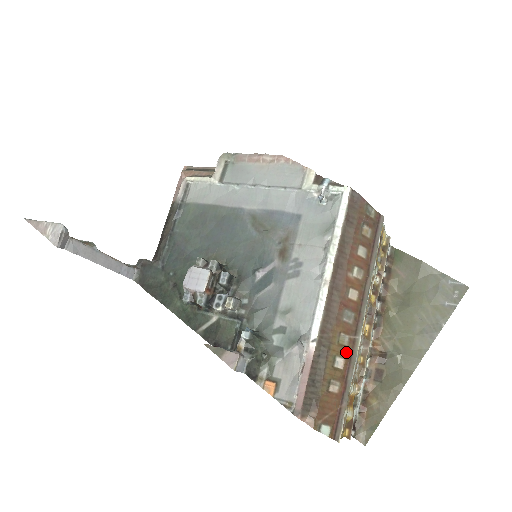
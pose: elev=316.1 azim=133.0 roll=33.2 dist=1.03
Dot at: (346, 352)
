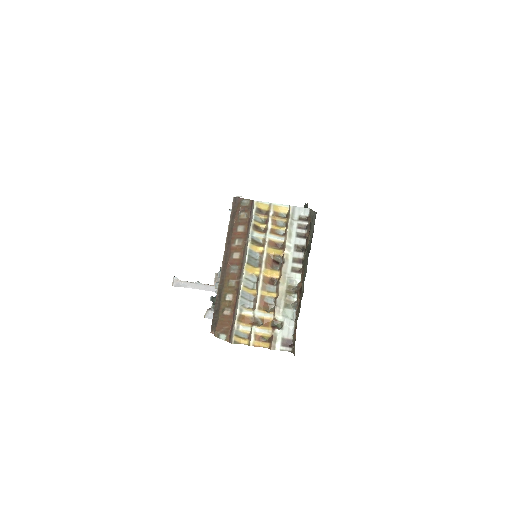
Dot at: (234, 290)
